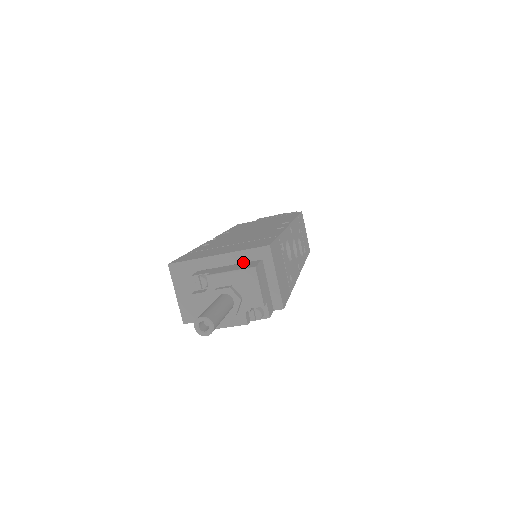
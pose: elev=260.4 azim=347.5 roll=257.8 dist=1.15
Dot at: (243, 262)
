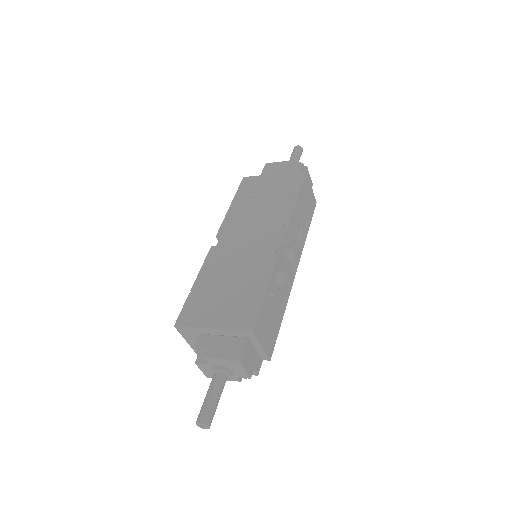
Dot at: (233, 335)
